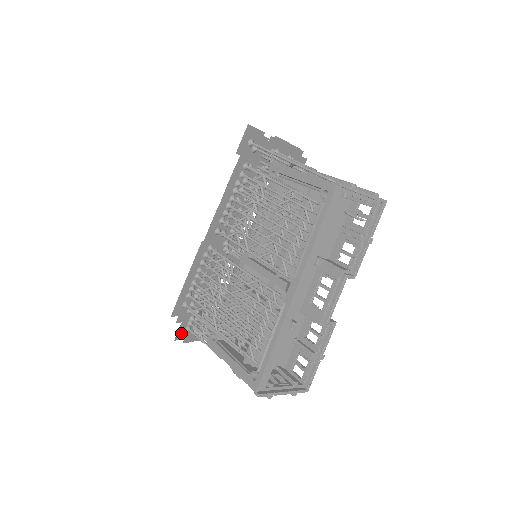
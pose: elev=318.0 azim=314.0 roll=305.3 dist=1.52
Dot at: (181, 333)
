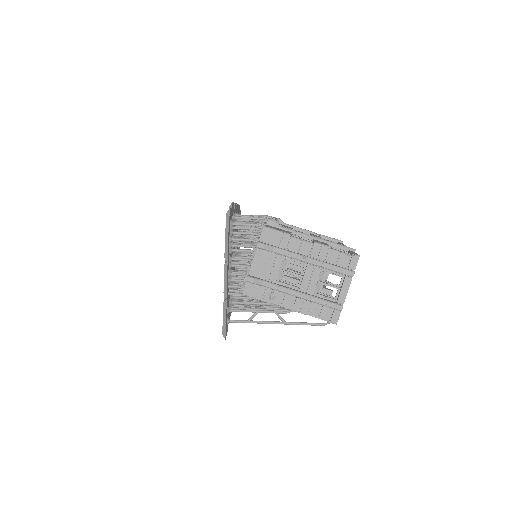
Dot at: occluded
